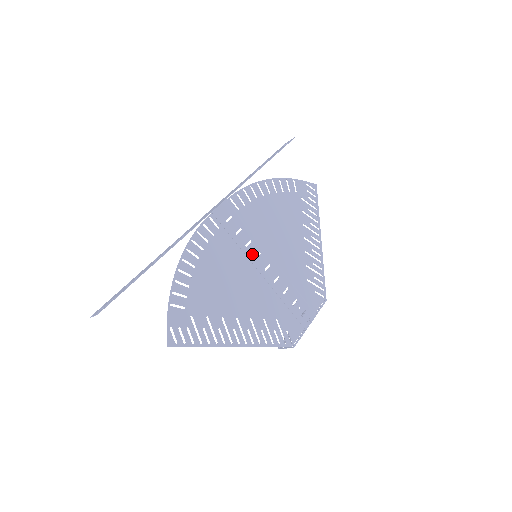
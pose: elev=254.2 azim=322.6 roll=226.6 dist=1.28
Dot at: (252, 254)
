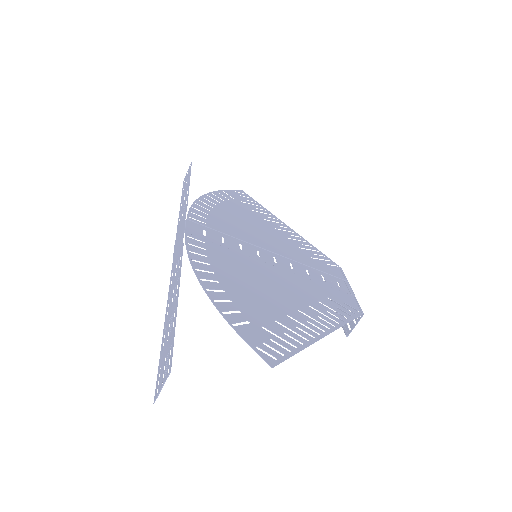
Dot at: (252, 254)
